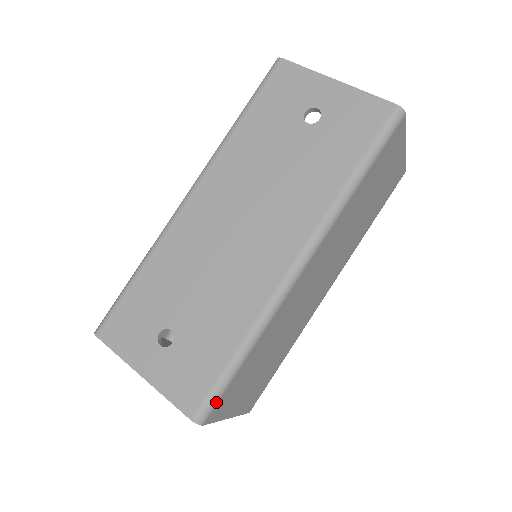
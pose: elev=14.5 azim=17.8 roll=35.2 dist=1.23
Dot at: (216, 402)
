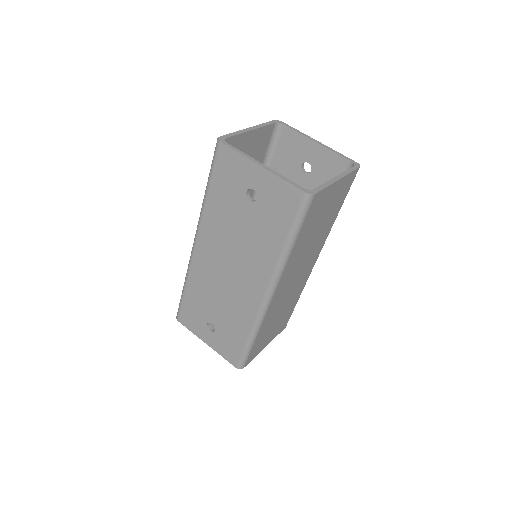
Dot at: (246, 359)
